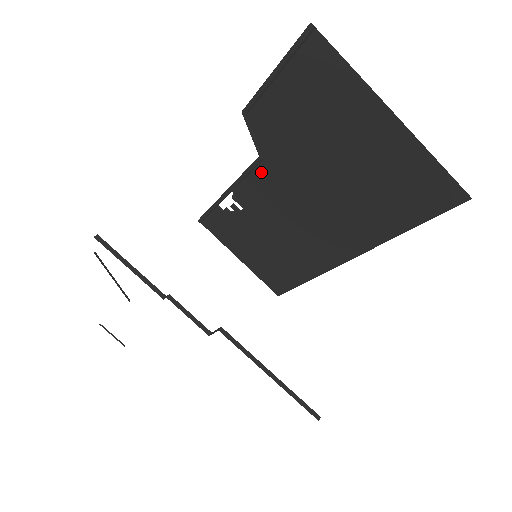
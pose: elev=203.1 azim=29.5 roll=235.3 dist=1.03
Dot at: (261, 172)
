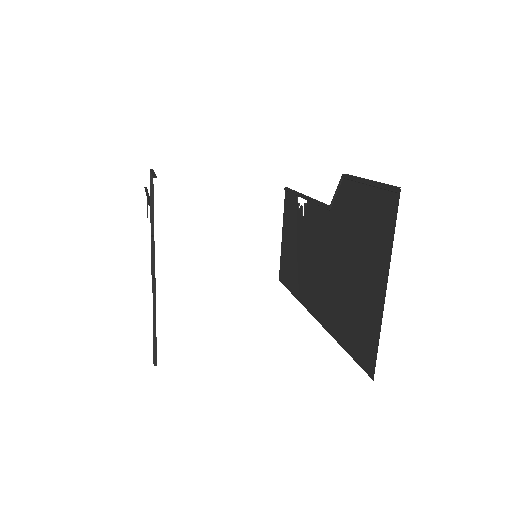
Dot at: (324, 215)
